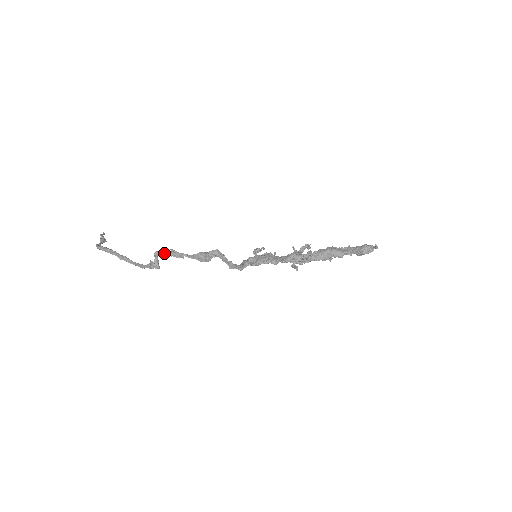
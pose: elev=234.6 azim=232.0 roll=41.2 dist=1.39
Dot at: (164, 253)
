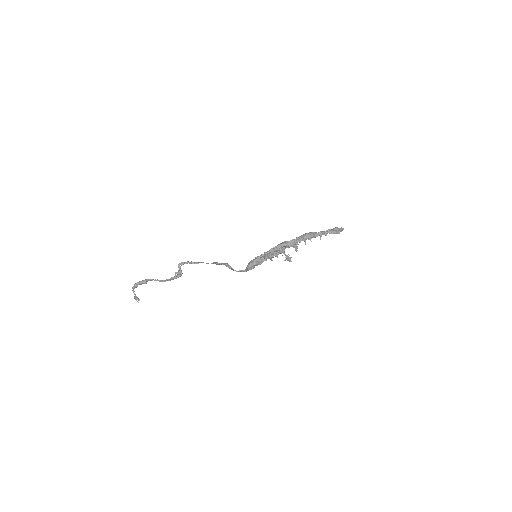
Dot at: (186, 262)
